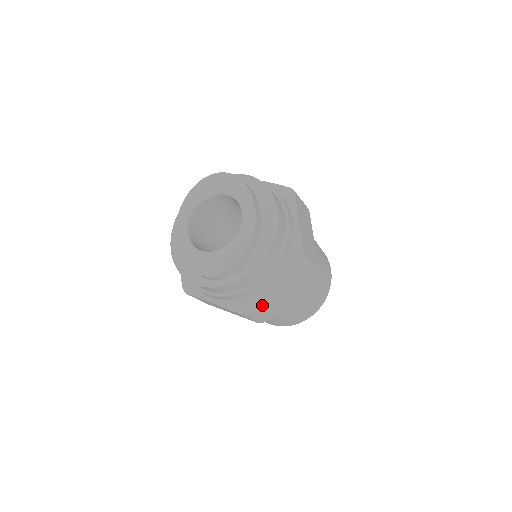
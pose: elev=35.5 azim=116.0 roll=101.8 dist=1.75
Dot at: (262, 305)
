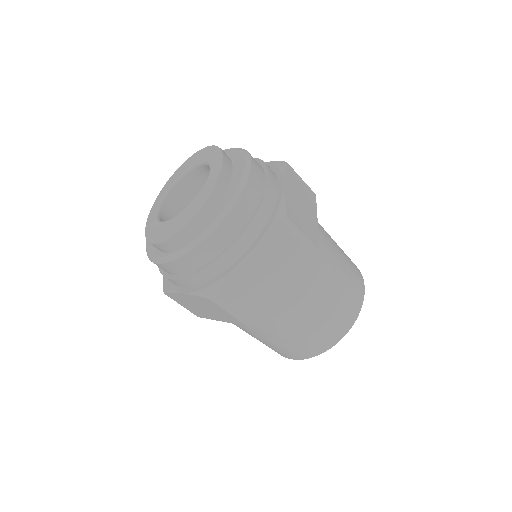
Dot at: (239, 289)
